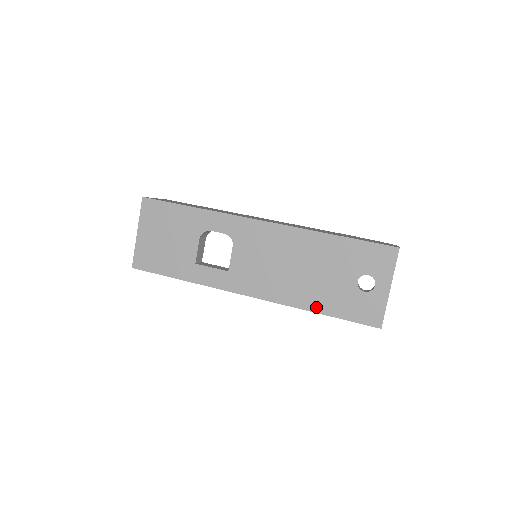
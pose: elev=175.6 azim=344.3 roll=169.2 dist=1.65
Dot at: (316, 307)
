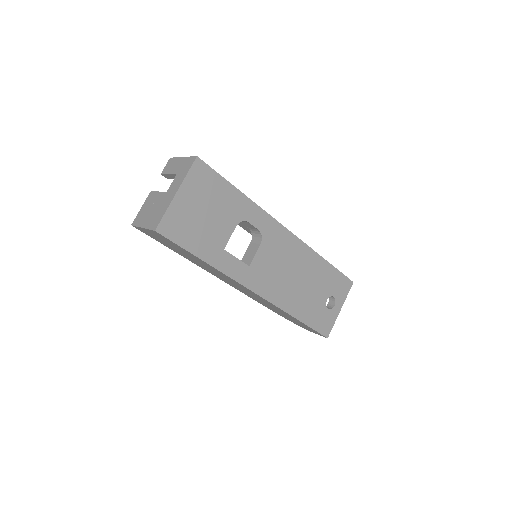
Dot at: (299, 314)
